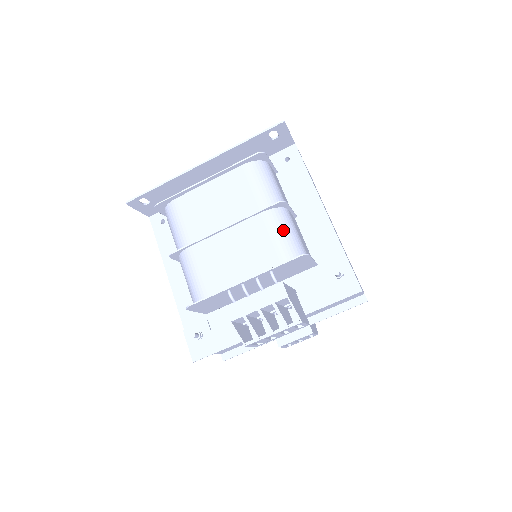
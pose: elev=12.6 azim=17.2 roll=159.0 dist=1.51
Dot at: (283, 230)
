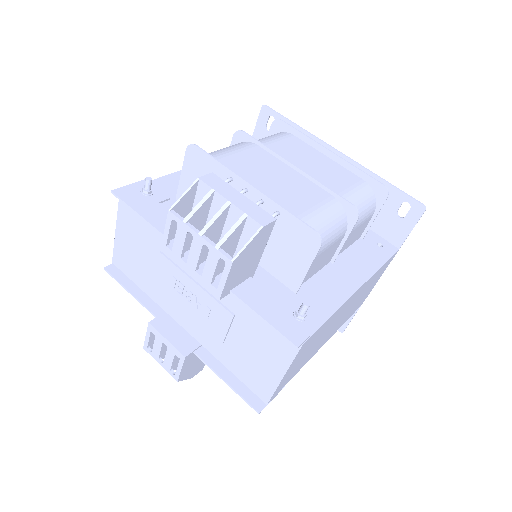
Dot at: (329, 219)
